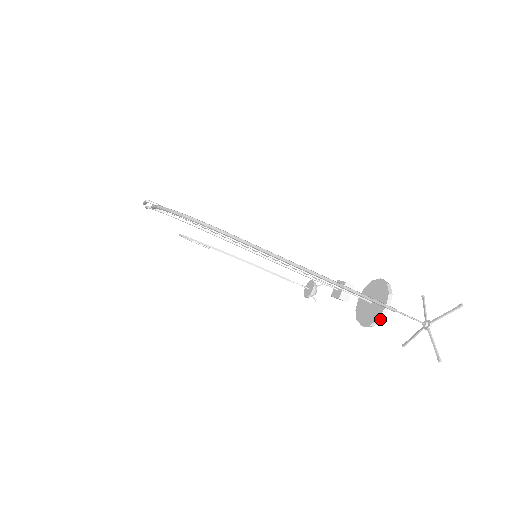
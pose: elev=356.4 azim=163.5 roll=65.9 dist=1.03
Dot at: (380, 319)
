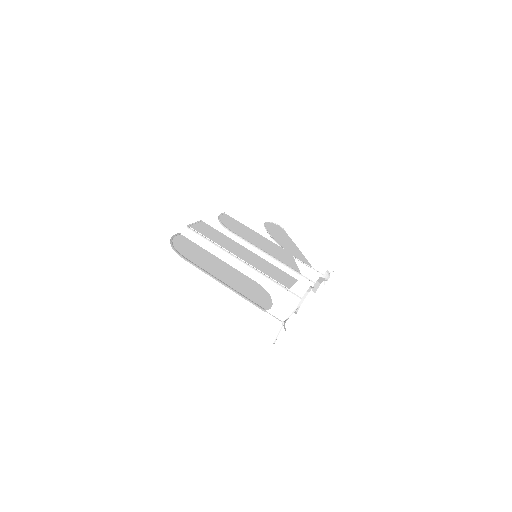
Dot at: (296, 311)
